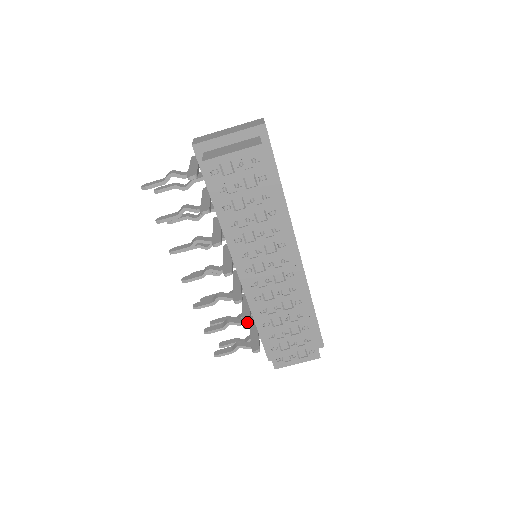
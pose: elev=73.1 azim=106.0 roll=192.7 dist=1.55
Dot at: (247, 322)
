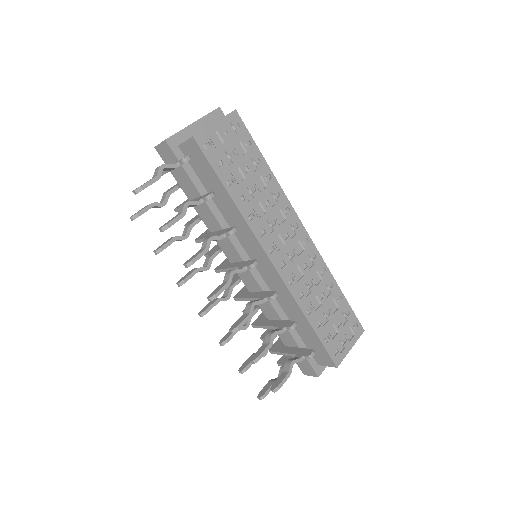
Dot at: (289, 323)
